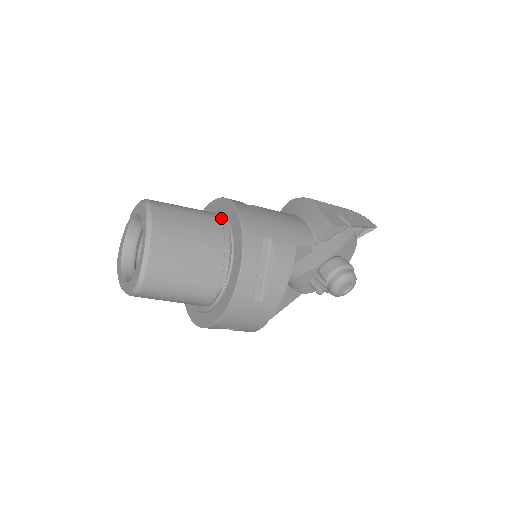
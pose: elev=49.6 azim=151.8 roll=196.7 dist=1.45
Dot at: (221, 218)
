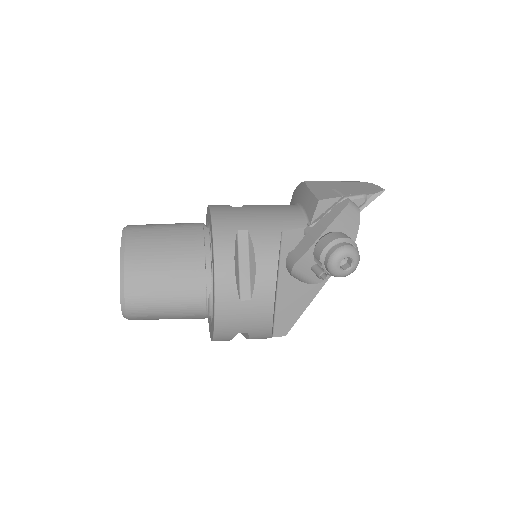
Dot at: (204, 225)
